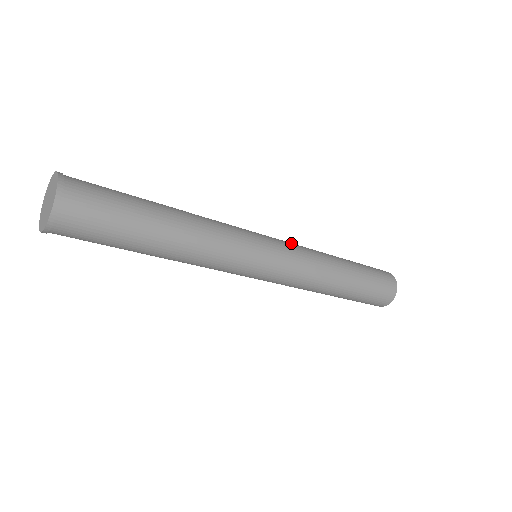
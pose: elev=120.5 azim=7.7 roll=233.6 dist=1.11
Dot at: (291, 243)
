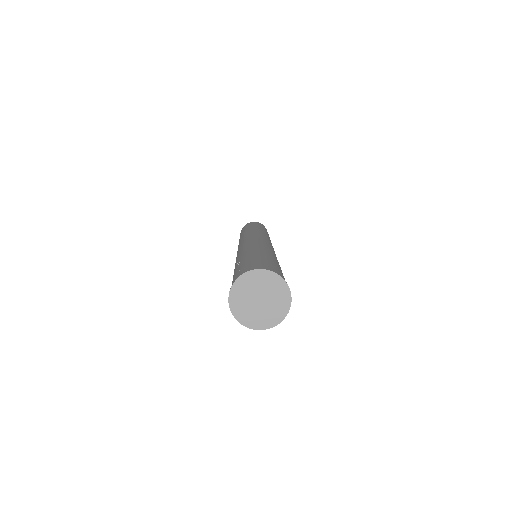
Dot at: (256, 233)
